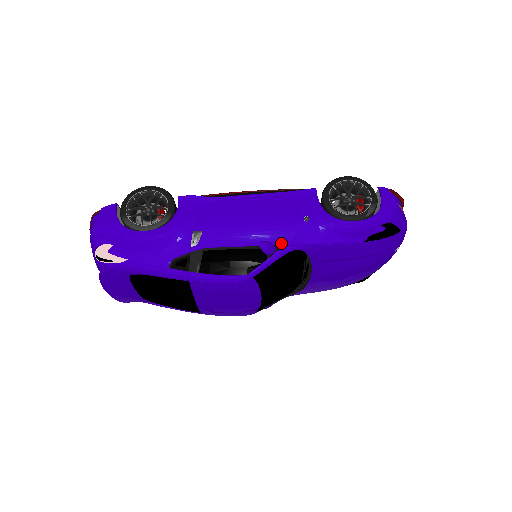
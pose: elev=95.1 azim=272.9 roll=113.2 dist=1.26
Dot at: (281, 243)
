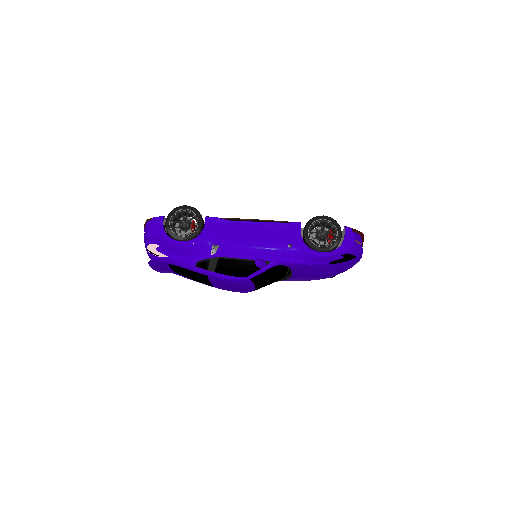
Dot at: (271, 260)
